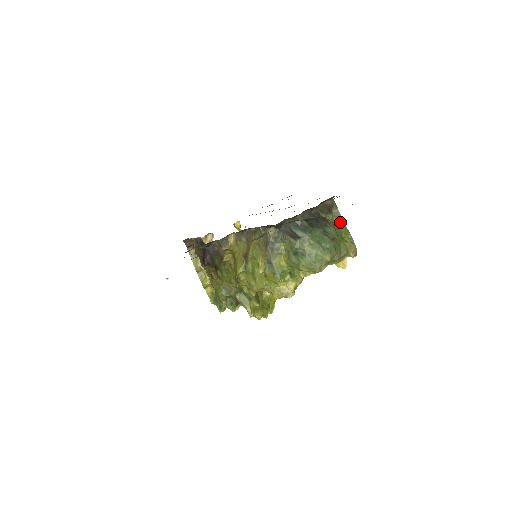
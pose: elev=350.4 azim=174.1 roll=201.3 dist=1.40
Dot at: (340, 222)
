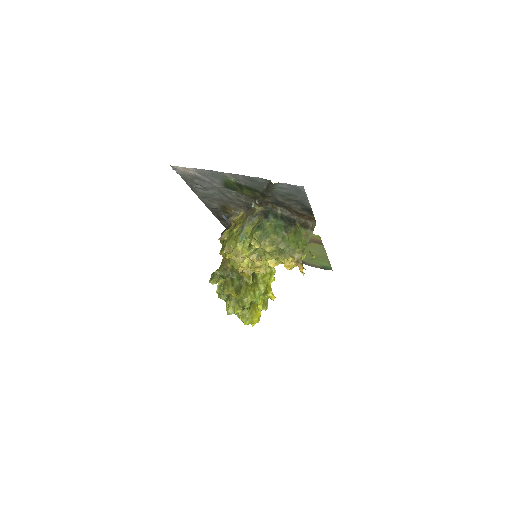
Dot at: (306, 237)
